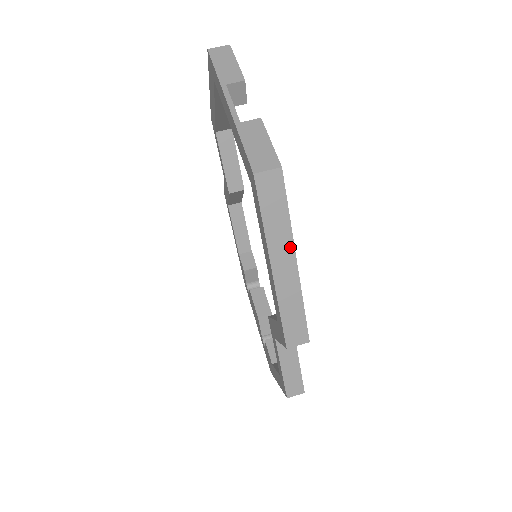
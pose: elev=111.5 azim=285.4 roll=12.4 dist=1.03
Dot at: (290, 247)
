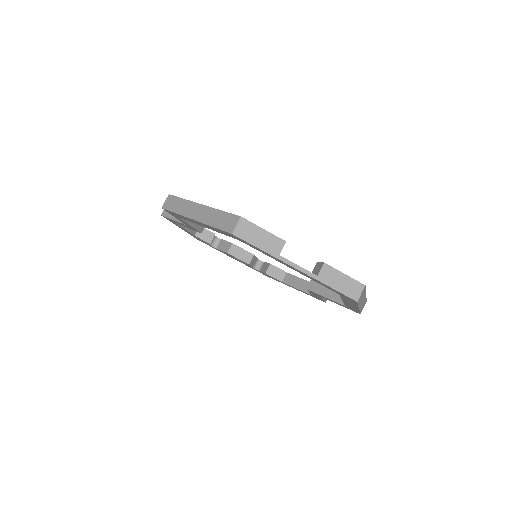
Dot at: occluded
